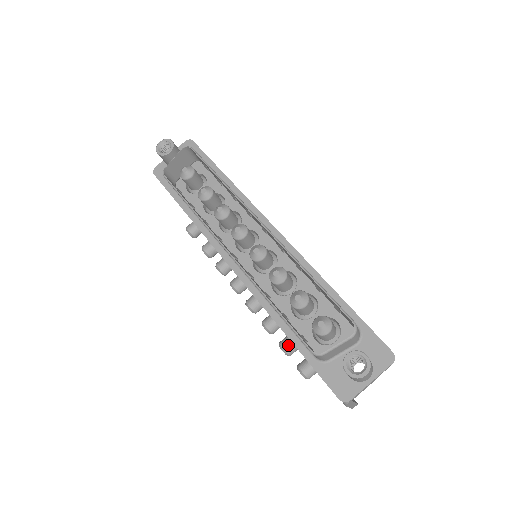
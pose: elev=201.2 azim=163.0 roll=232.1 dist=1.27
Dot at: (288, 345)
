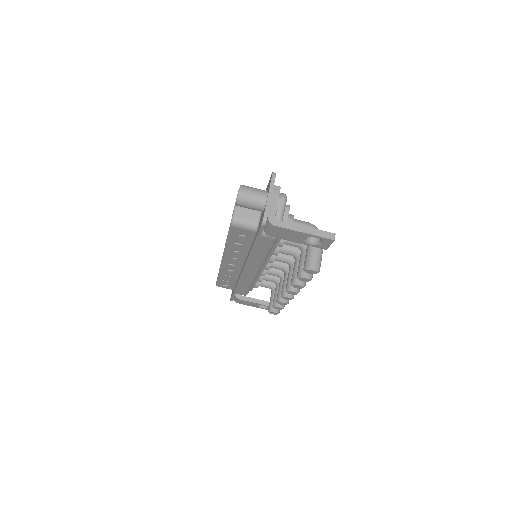
Dot at: (298, 271)
